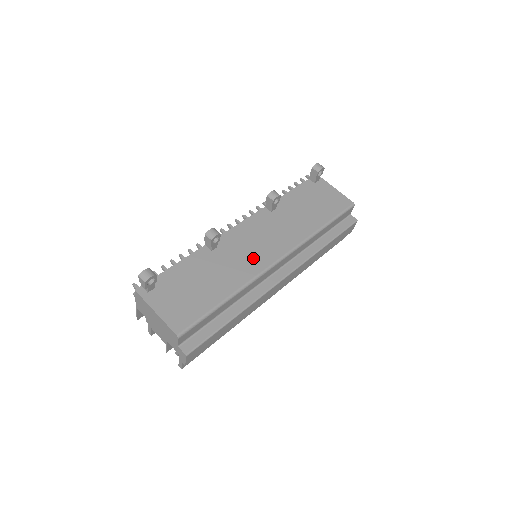
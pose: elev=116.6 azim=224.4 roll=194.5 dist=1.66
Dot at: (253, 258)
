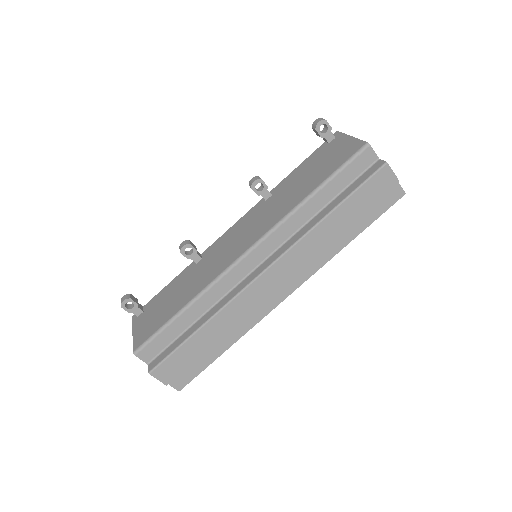
Dot at: (224, 259)
